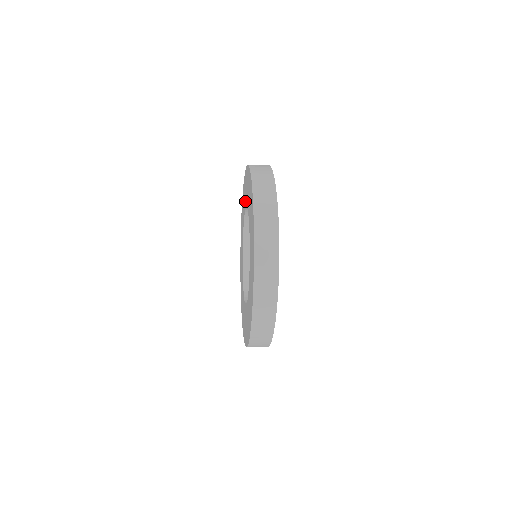
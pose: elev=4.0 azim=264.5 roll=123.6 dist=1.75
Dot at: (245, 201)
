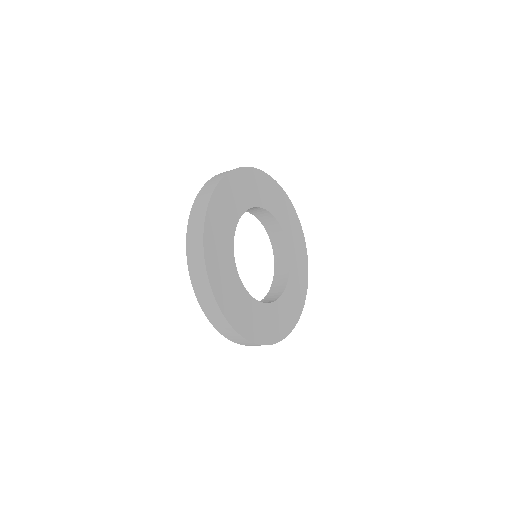
Dot at: occluded
